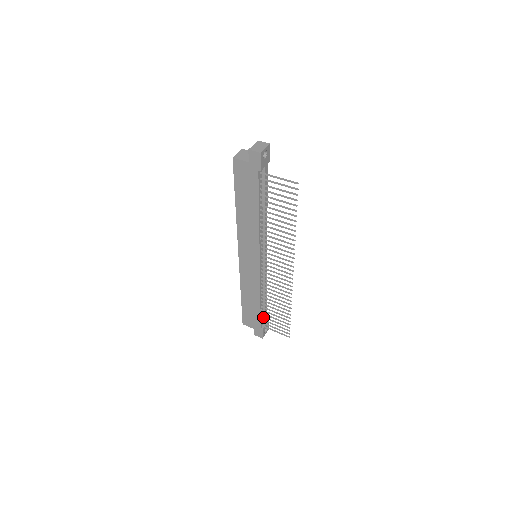
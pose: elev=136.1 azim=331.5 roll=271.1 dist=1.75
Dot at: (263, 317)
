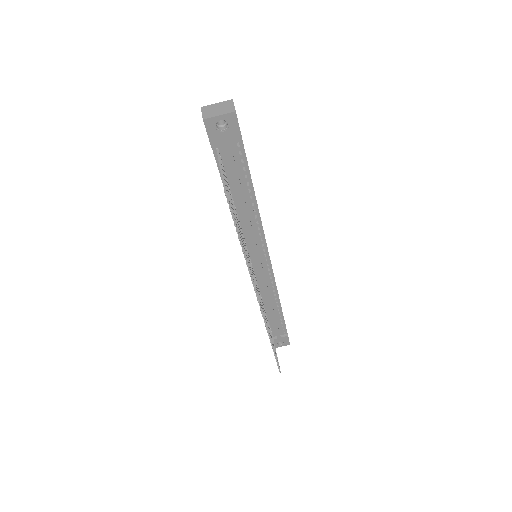
Dot at: occluded
